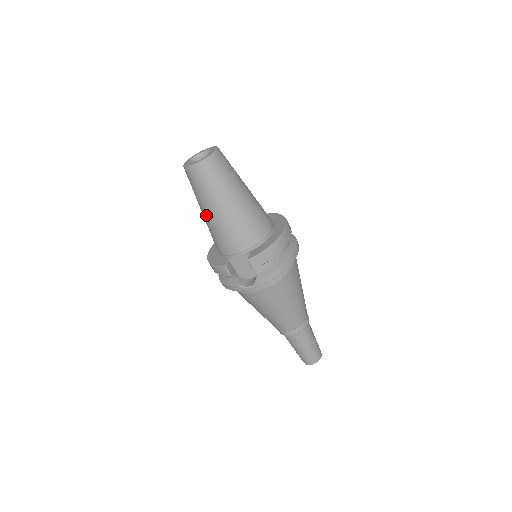
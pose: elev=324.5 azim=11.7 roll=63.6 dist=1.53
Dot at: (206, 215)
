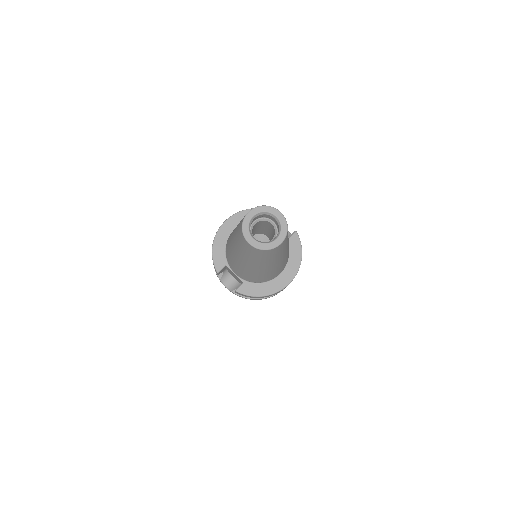
Dot at: (233, 245)
